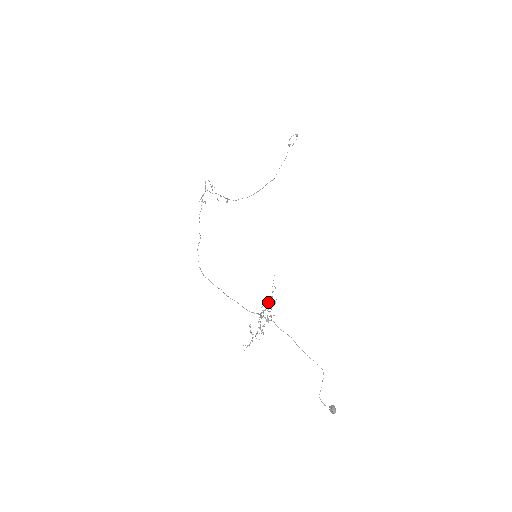
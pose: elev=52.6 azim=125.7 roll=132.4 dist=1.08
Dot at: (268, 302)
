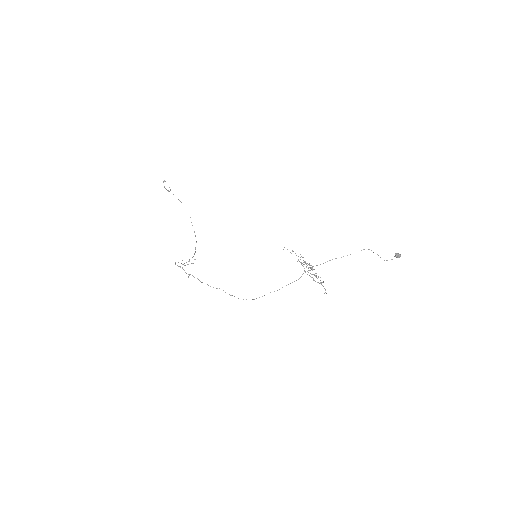
Dot at: occluded
